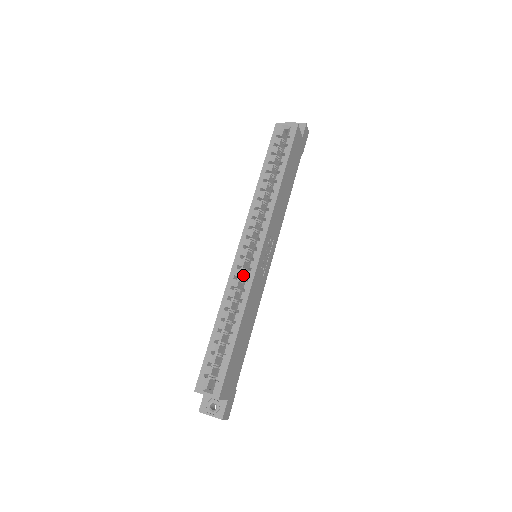
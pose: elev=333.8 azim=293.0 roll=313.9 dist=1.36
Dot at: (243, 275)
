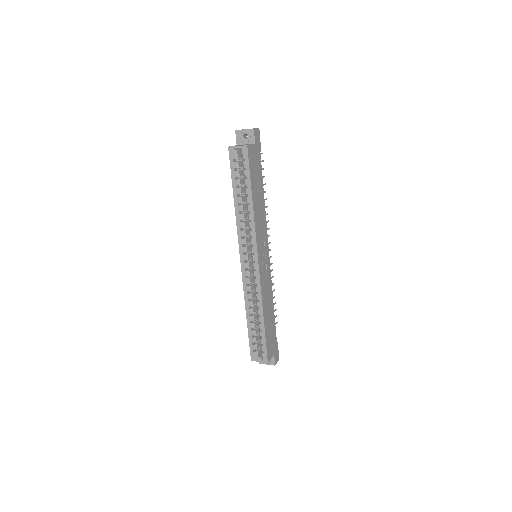
Dot at: (252, 278)
